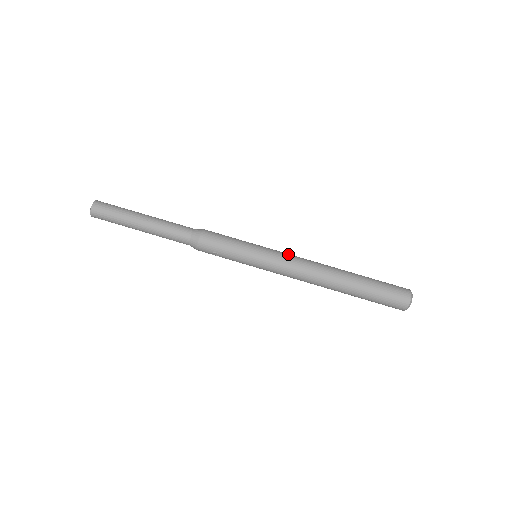
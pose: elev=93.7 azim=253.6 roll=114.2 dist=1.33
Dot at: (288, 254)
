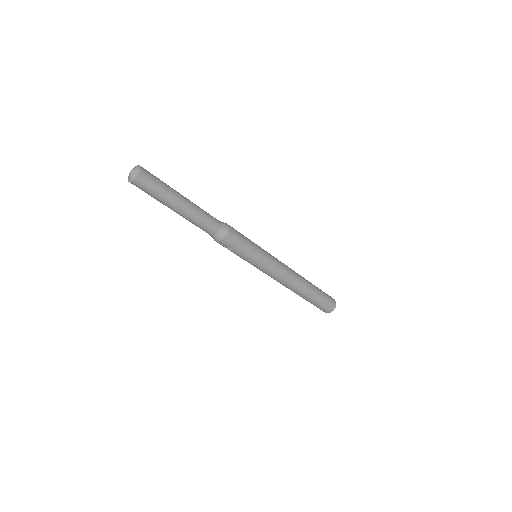
Dot at: (279, 261)
